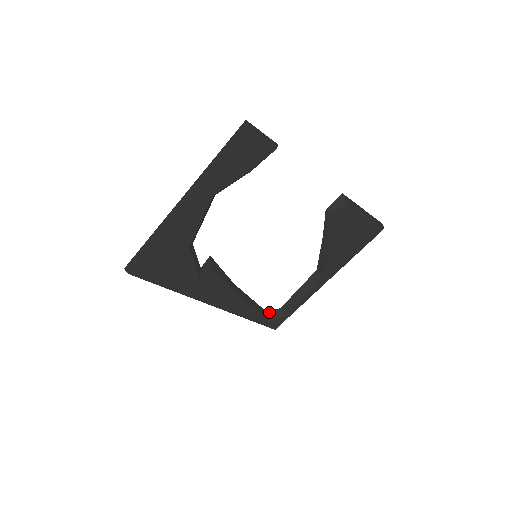
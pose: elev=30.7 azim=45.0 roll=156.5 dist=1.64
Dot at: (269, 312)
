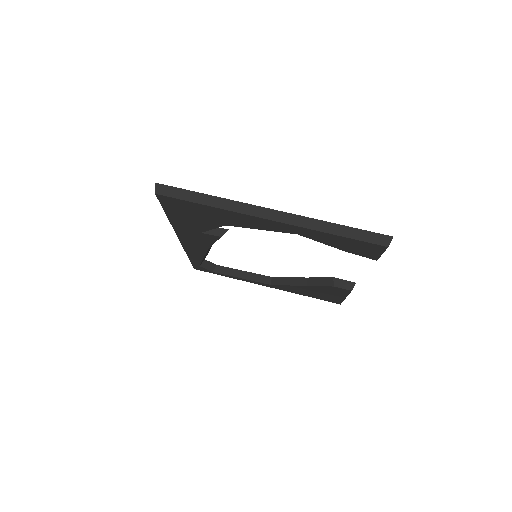
Dot at: (206, 261)
